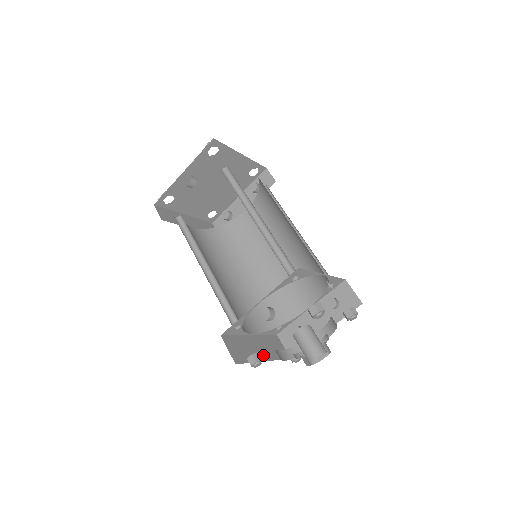
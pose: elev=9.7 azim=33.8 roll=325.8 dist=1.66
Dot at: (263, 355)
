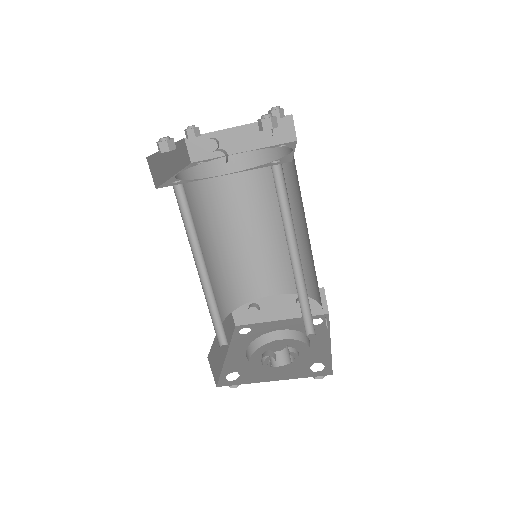
Dot at: (225, 346)
